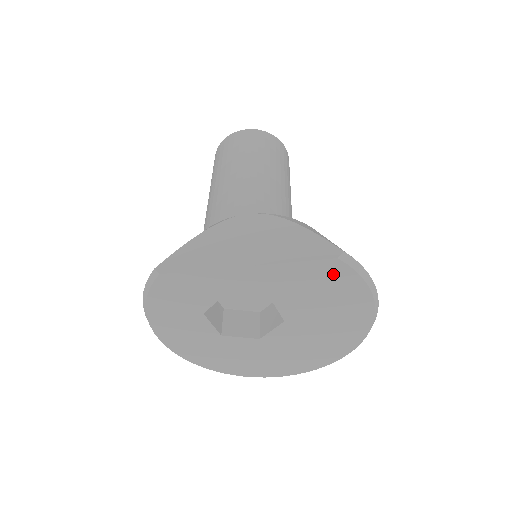
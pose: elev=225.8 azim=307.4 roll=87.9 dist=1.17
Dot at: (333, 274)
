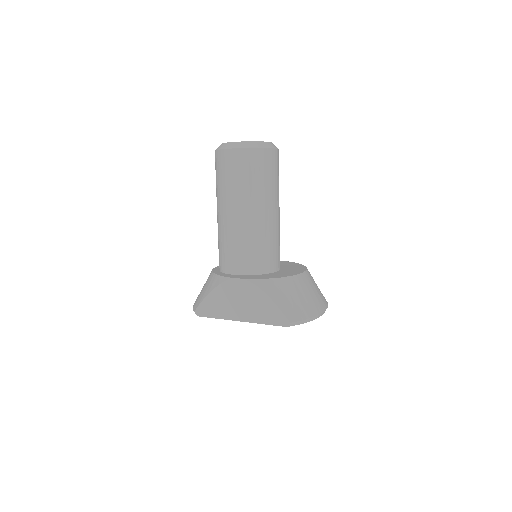
Dot at: occluded
